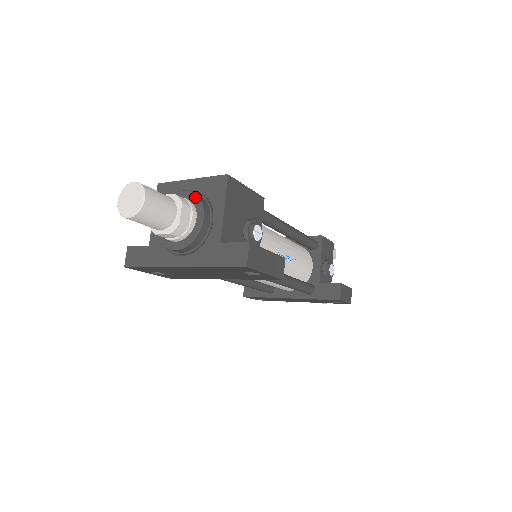
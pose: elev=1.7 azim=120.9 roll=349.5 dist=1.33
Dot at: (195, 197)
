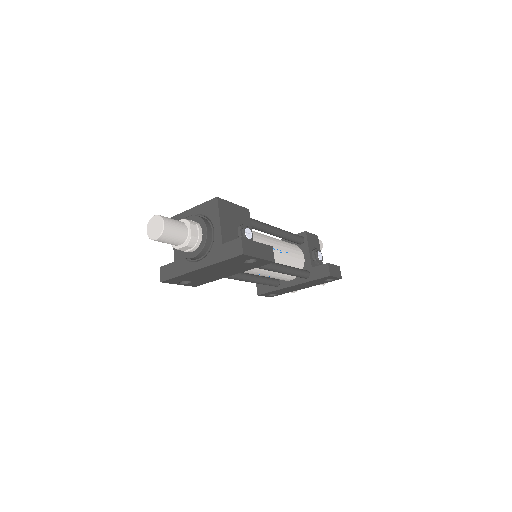
Dot at: (198, 218)
